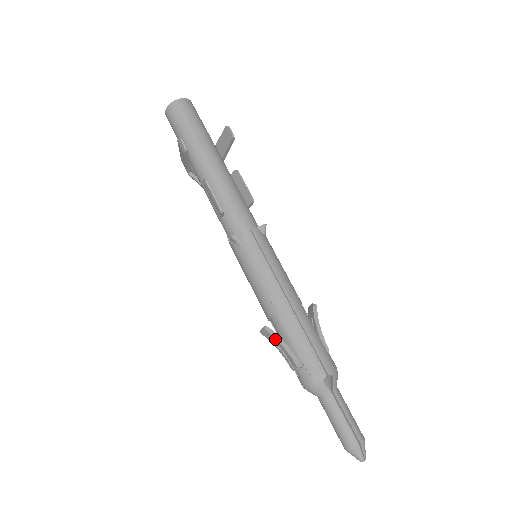
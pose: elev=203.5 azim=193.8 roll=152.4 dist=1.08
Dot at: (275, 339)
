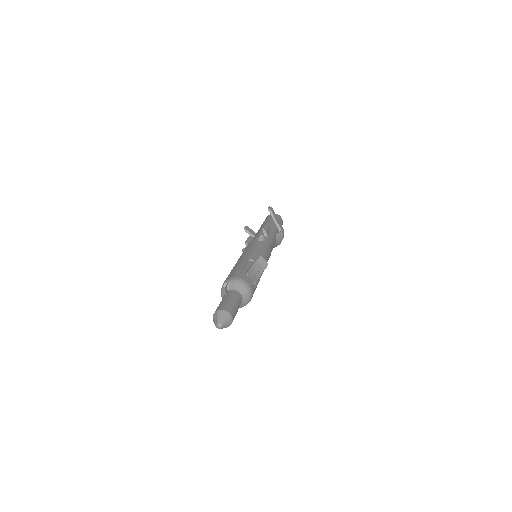
Dot at: occluded
